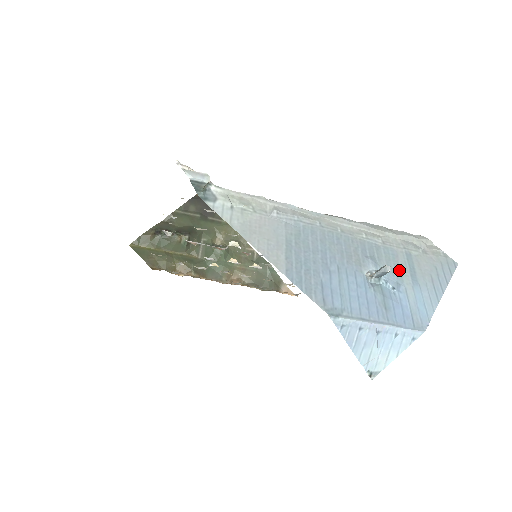
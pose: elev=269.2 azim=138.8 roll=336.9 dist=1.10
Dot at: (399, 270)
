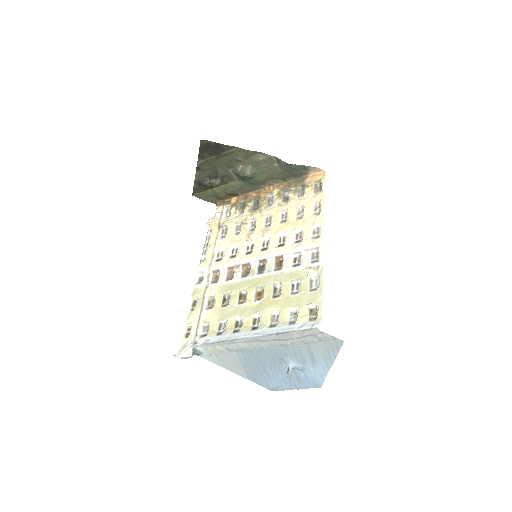
Dot at: (303, 359)
